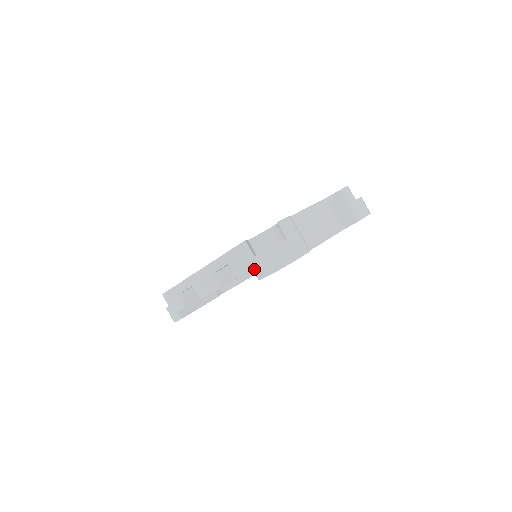
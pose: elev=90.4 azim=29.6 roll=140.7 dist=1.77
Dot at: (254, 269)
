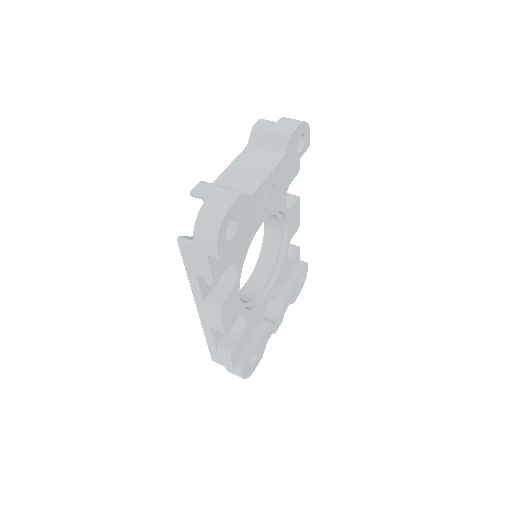
Dot at: (206, 254)
